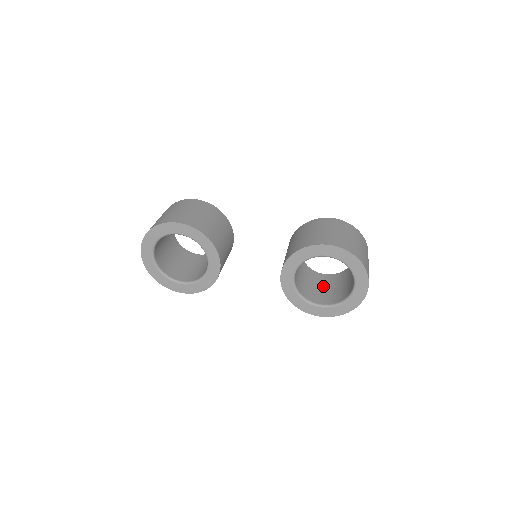
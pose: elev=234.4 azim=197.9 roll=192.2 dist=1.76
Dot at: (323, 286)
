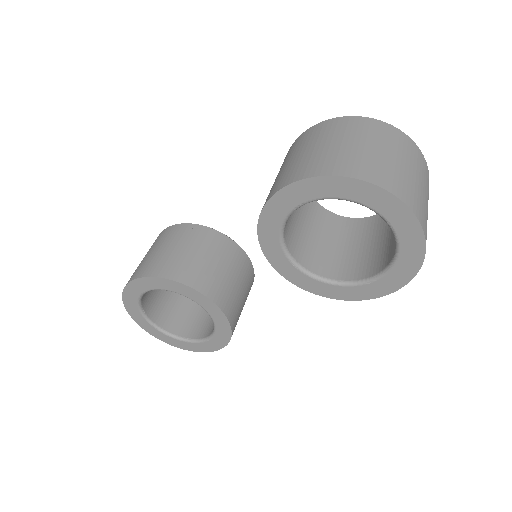
Dot at: (376, 238)
